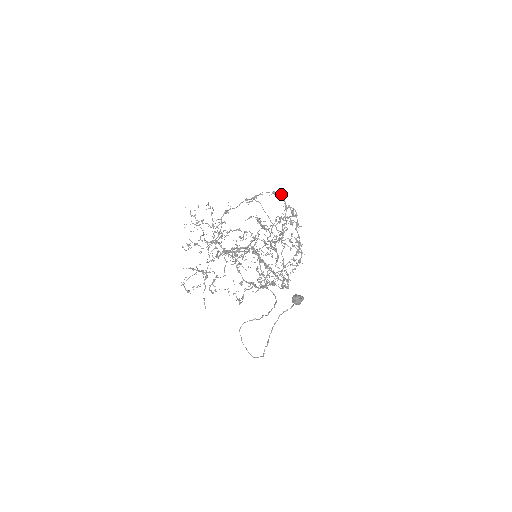
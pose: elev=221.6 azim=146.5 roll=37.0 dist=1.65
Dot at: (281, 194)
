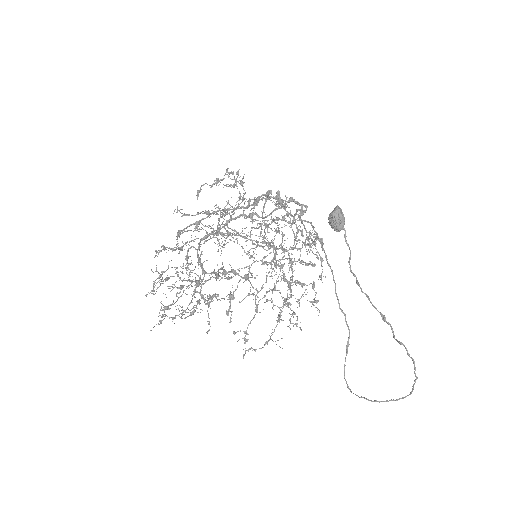
Dot at: occluded
